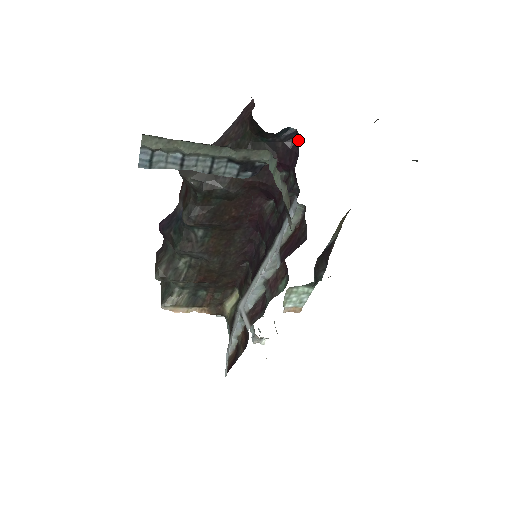
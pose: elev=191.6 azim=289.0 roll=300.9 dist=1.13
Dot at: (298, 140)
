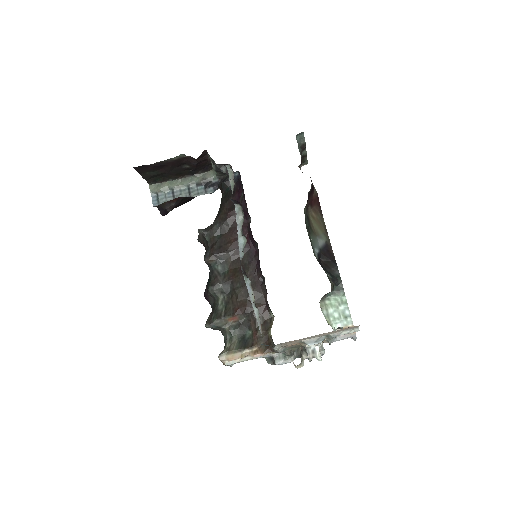
Dot at: occluded
